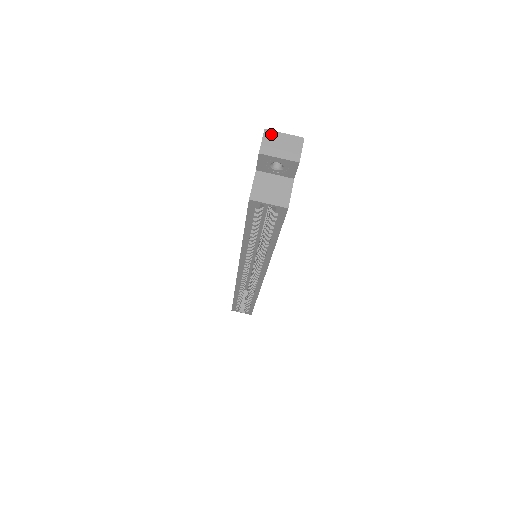
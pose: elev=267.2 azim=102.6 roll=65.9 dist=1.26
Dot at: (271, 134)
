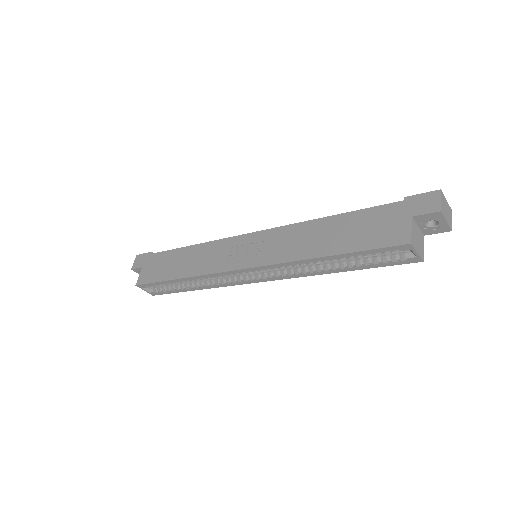
Dot at: (443, 196)
